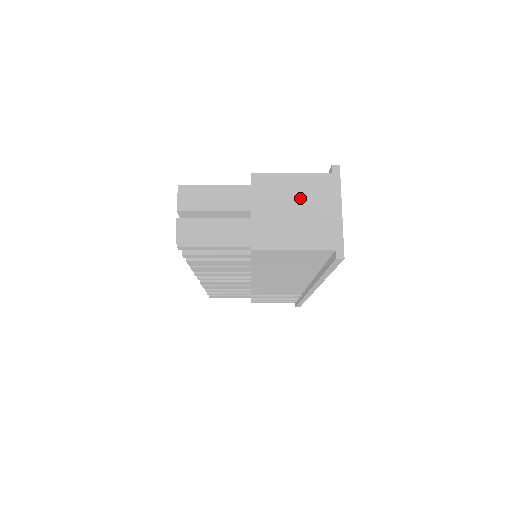
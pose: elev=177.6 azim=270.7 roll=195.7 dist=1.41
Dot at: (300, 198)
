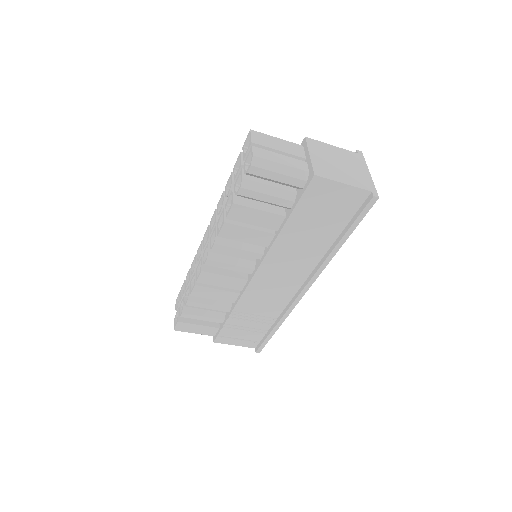
Dot at: (341, 159)
